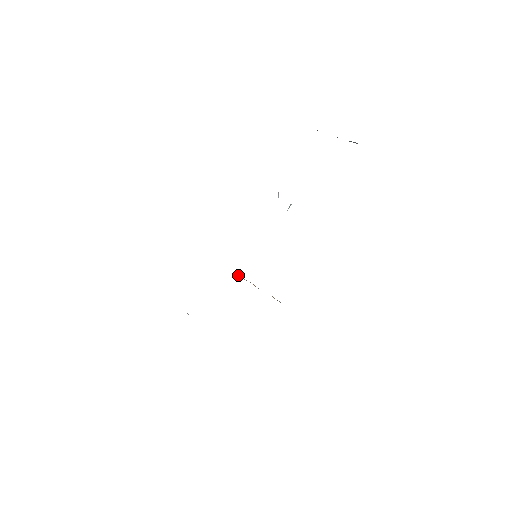
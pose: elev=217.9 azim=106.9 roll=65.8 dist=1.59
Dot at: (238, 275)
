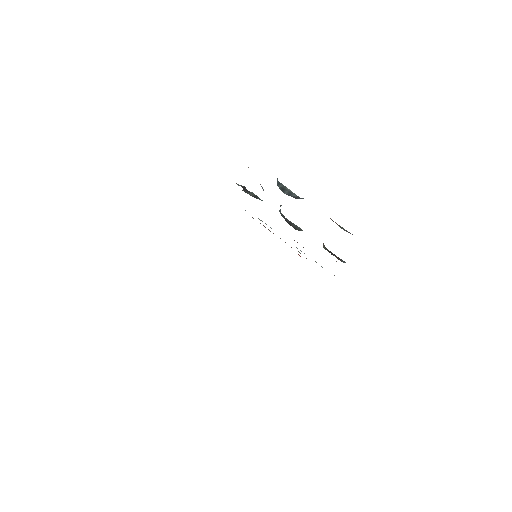
Dot at: occluded
